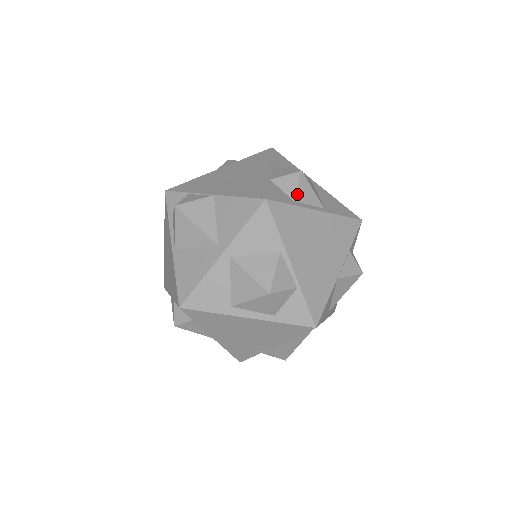
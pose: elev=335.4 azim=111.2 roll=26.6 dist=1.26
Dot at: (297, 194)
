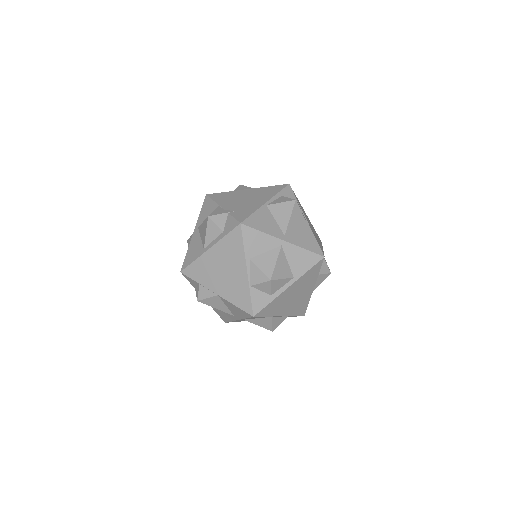
Dot at: (272, 291)
